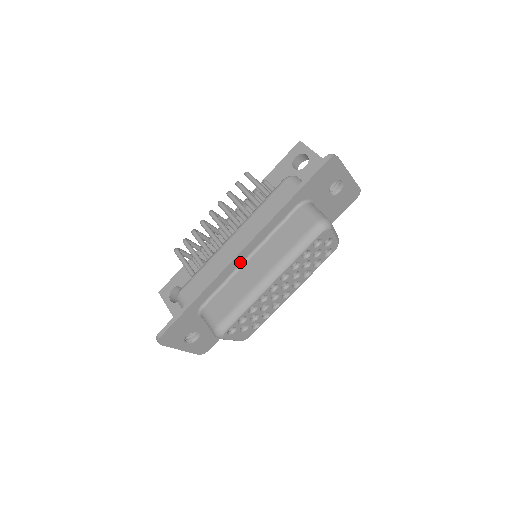
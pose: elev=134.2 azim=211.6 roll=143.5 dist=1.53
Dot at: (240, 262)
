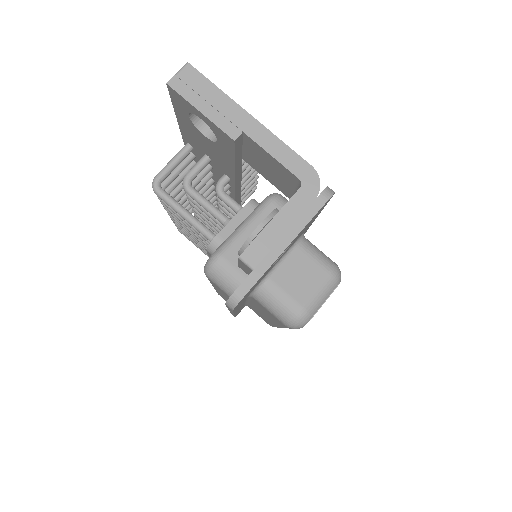
Dot at: occluded
